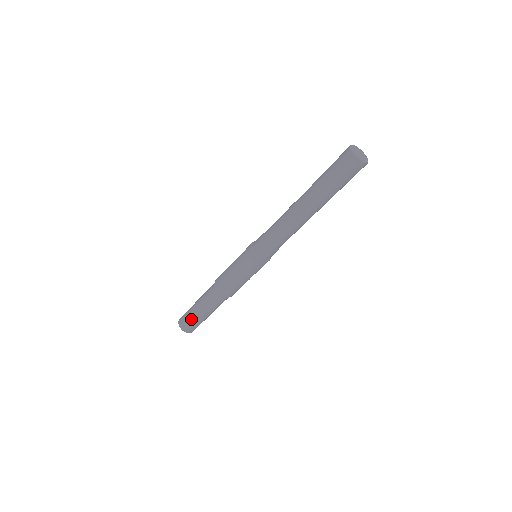
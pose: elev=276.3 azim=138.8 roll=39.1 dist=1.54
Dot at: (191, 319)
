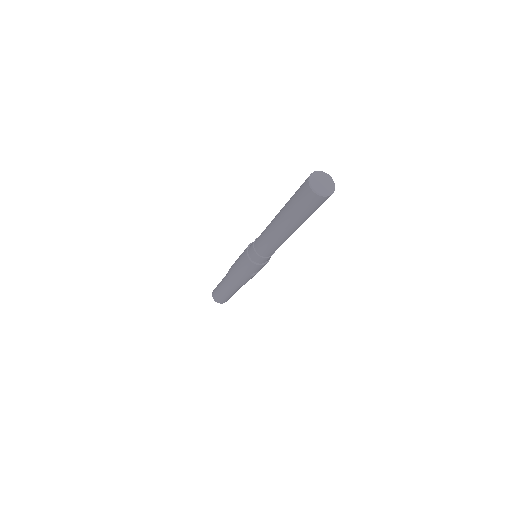
Dot at: (217, 293)
